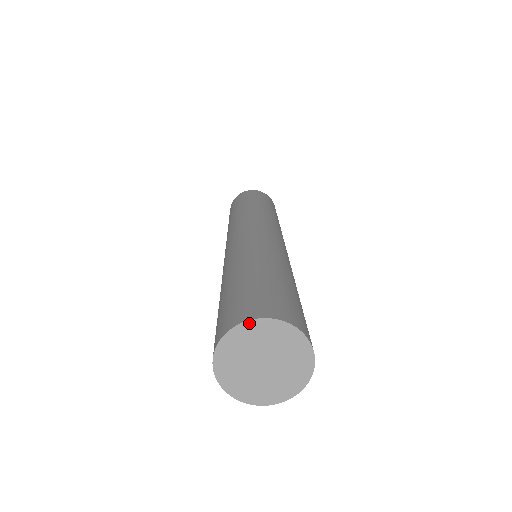
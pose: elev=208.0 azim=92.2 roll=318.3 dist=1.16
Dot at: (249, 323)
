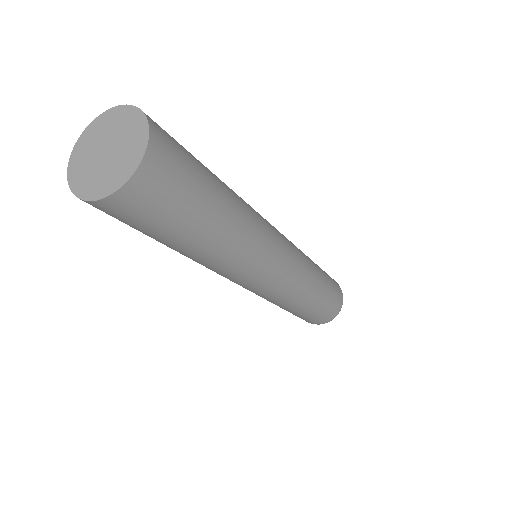
Dot at: (94, 122)
